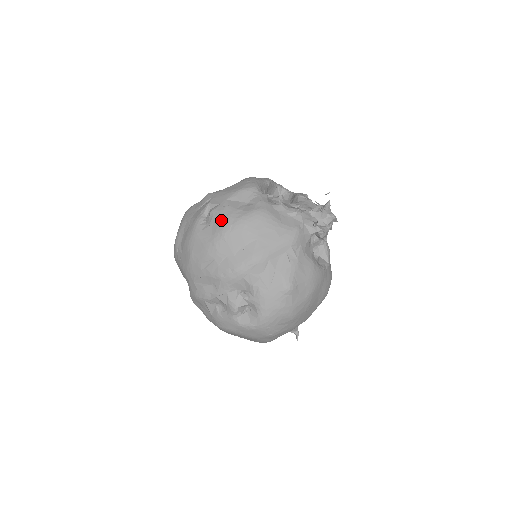
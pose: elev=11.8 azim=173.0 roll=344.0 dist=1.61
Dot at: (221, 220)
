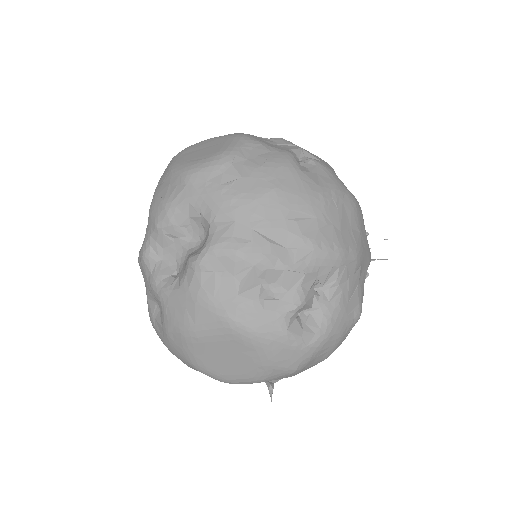
Dot at: (331, 178)
